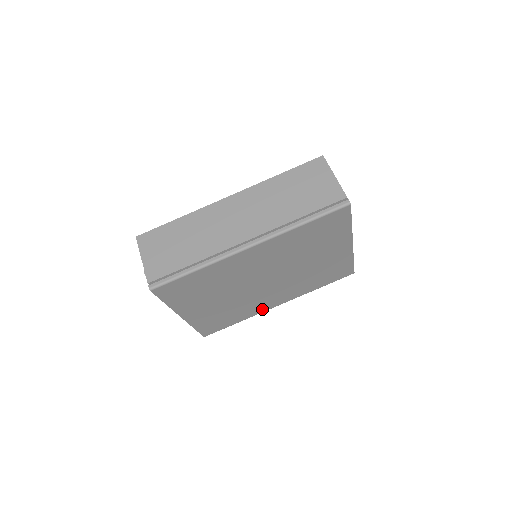
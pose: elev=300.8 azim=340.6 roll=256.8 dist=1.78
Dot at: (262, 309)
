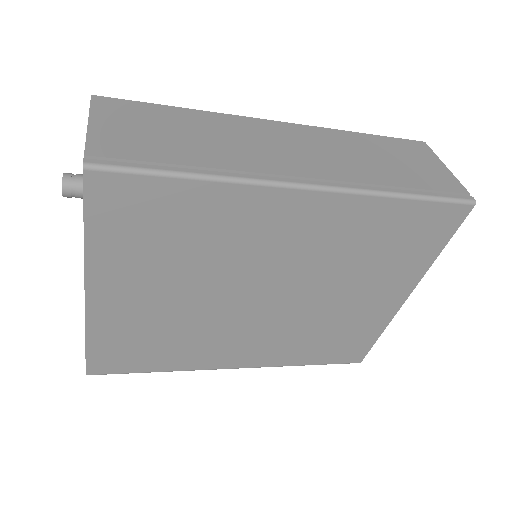
Dot at: (211, 362)
